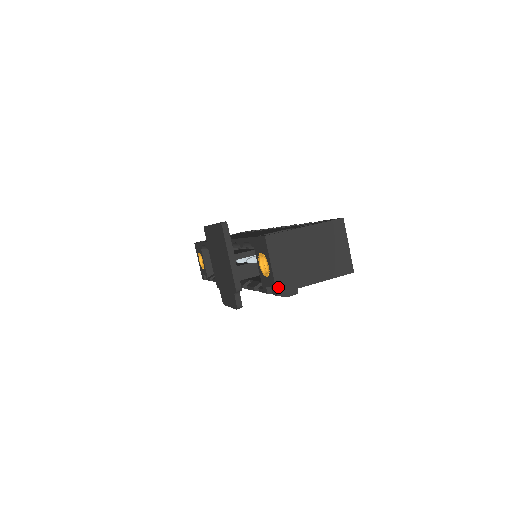
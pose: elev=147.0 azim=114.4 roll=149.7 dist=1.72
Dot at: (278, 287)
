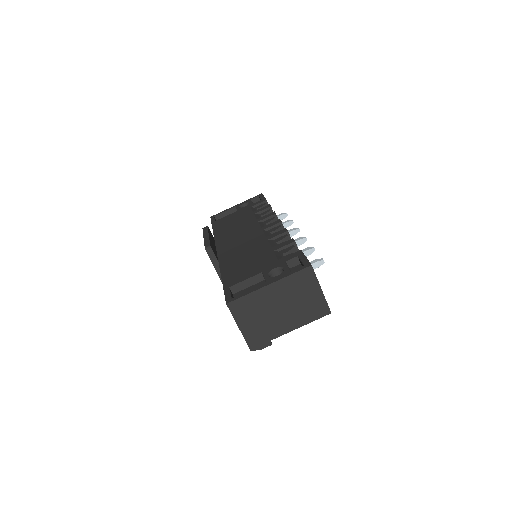
Dot at: (250, 344)
